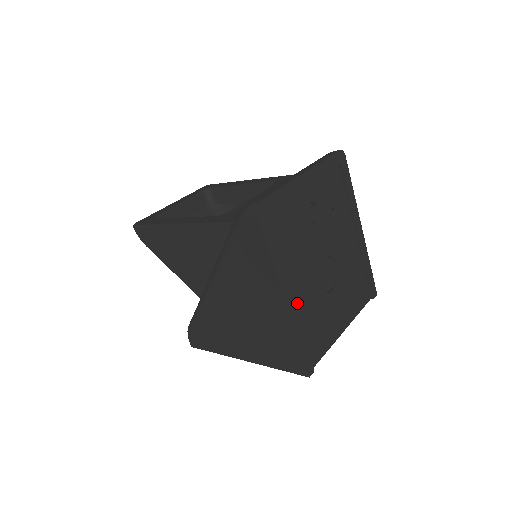
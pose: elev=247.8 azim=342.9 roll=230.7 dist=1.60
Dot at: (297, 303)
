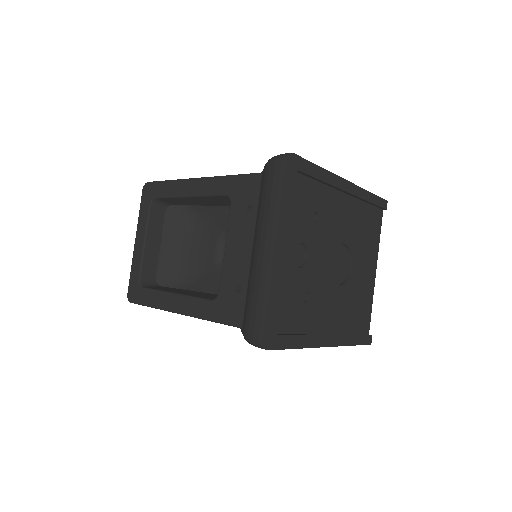
Dot at: (334, 326)
